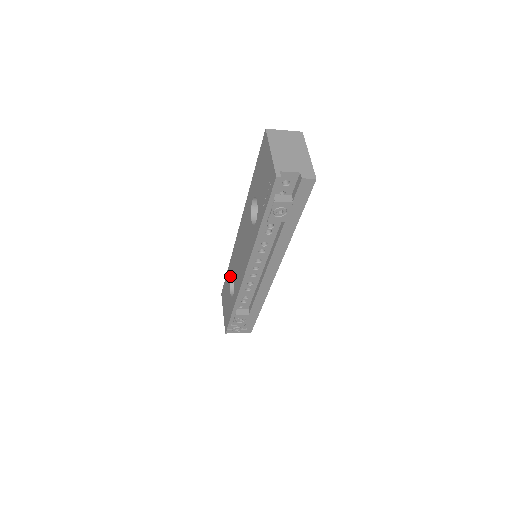
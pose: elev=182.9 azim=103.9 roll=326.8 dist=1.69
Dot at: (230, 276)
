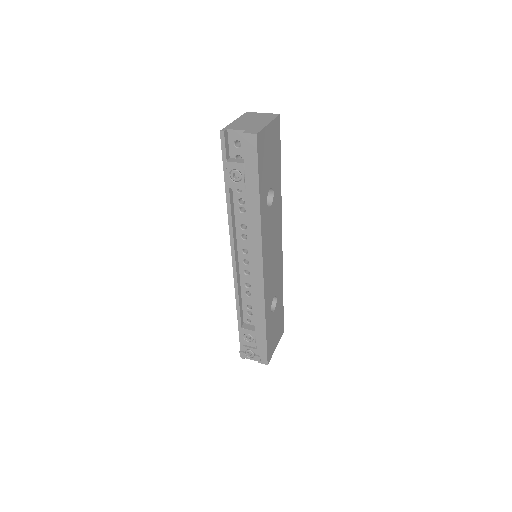
Dot at: occluded
